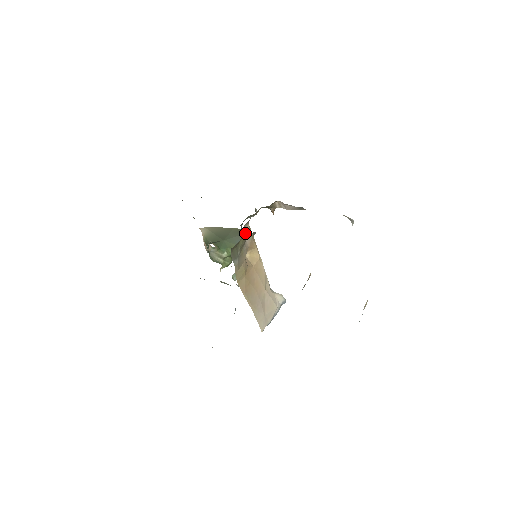
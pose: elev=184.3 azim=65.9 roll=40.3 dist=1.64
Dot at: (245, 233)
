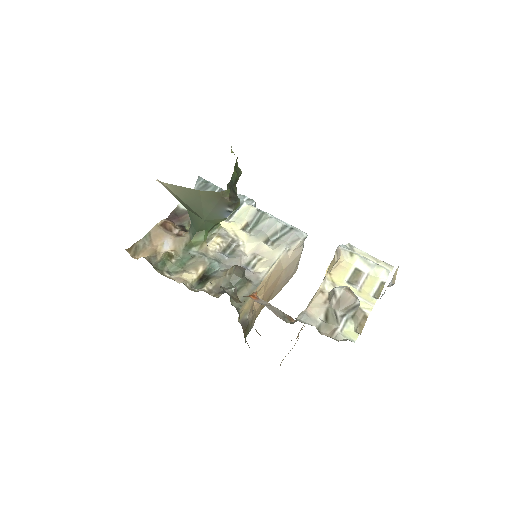
Dot at: (245, 330)
